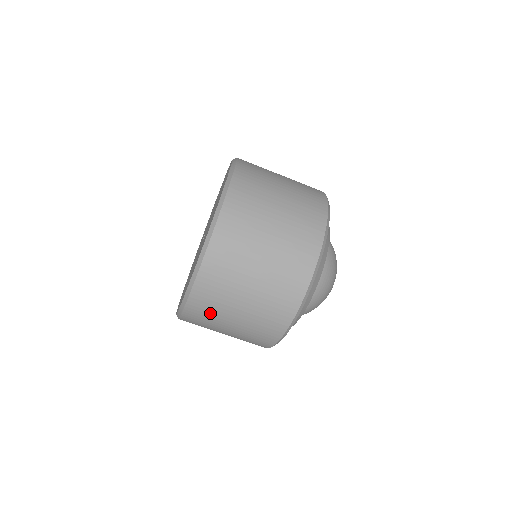
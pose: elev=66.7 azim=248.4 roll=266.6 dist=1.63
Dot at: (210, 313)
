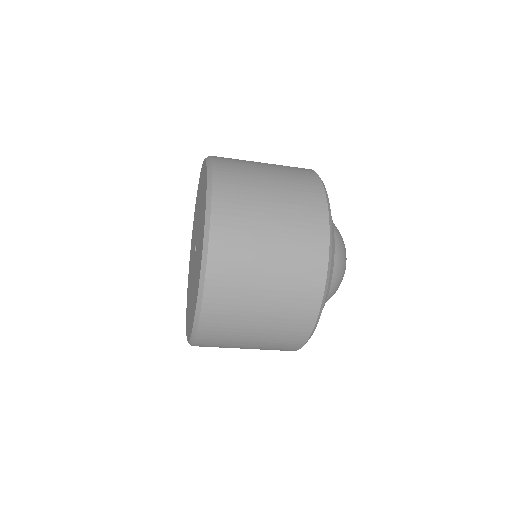
Dot at: occluded
